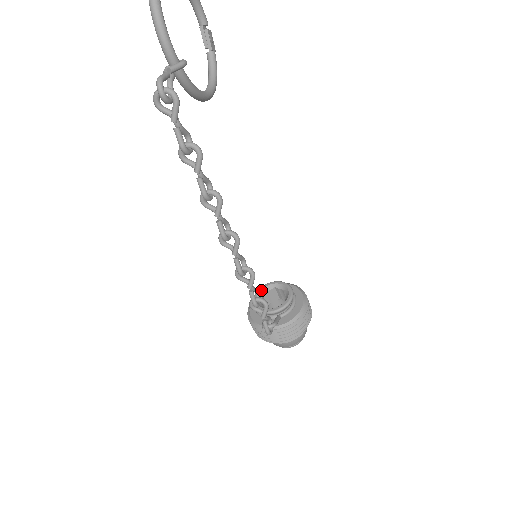
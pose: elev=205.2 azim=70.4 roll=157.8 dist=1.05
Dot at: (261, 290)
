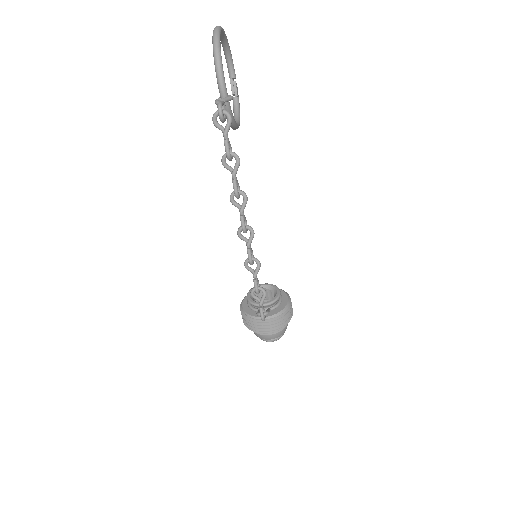
Dot at: occluded
